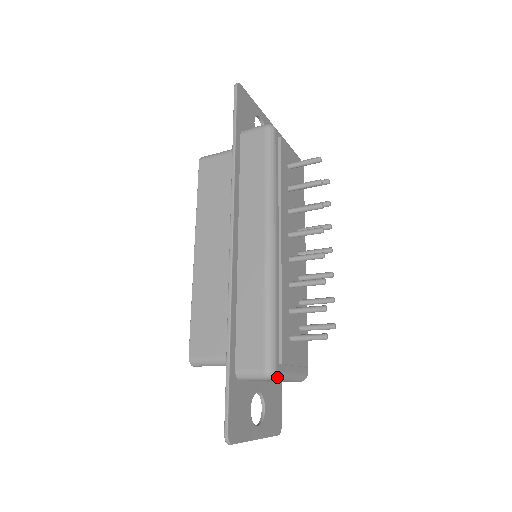
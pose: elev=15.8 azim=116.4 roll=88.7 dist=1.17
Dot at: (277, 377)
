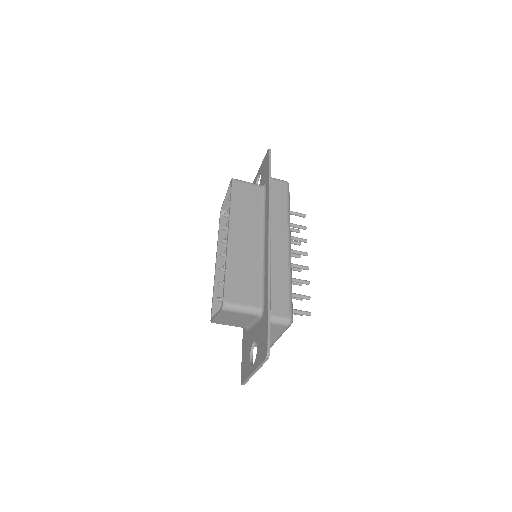
Dot at: occluded
